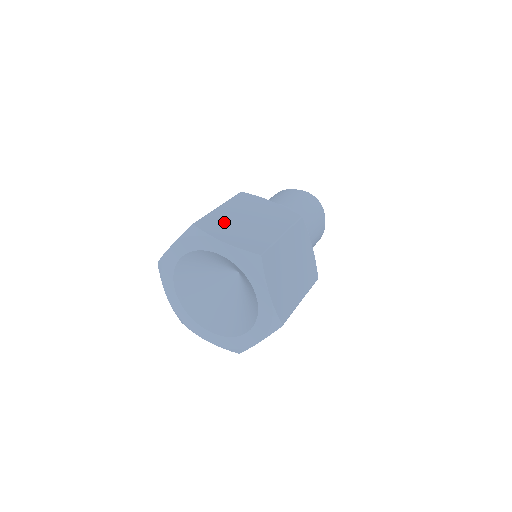
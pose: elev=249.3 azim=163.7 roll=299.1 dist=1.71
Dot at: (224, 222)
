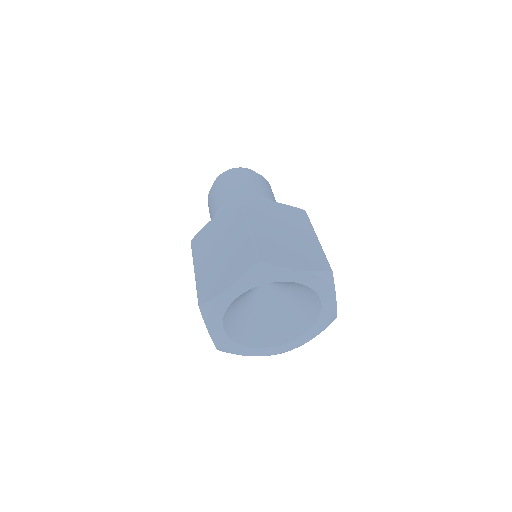
Dot at: (211, 276)
